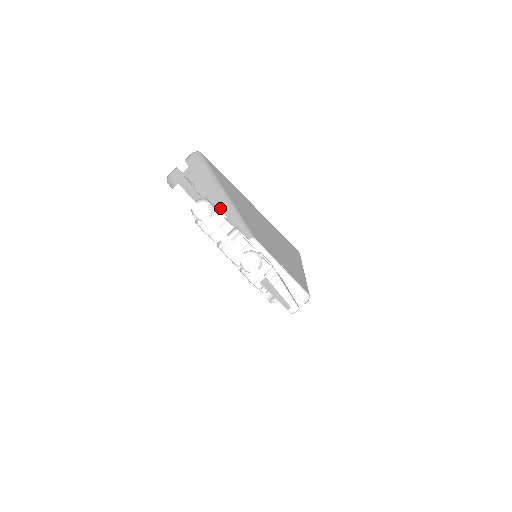
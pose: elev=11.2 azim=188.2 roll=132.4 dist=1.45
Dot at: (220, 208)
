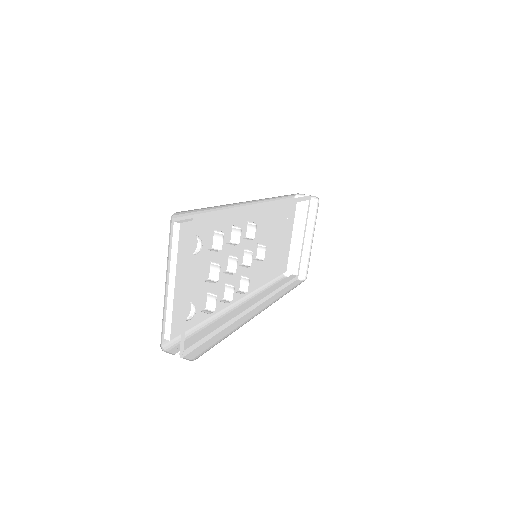
Dot at: (255, 210)
